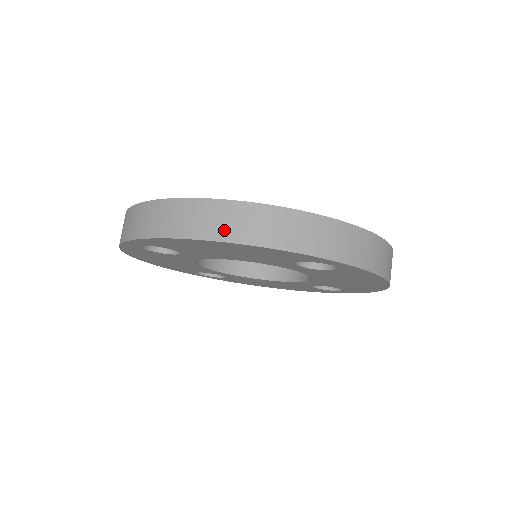
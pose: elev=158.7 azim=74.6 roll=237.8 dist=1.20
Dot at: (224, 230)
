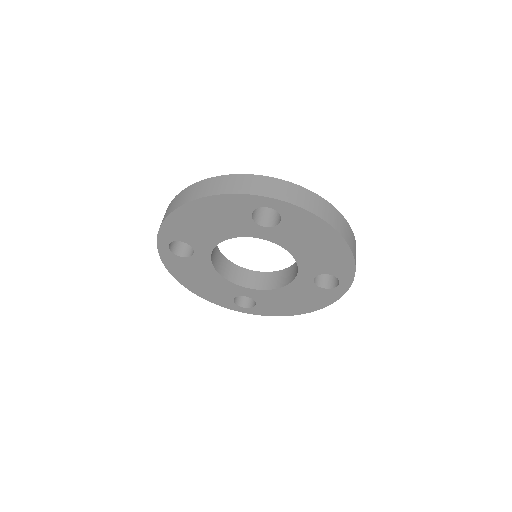
Dot at: (194, 195)
